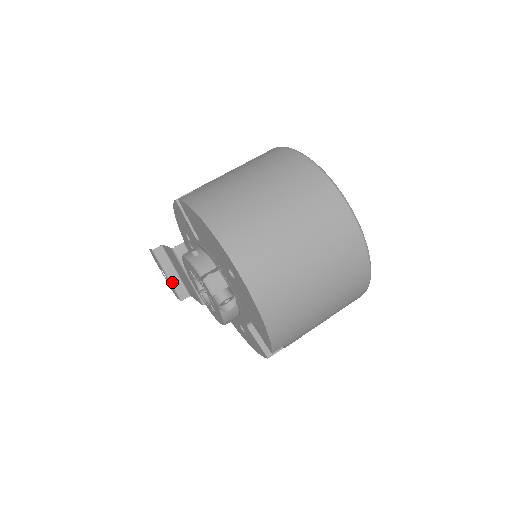
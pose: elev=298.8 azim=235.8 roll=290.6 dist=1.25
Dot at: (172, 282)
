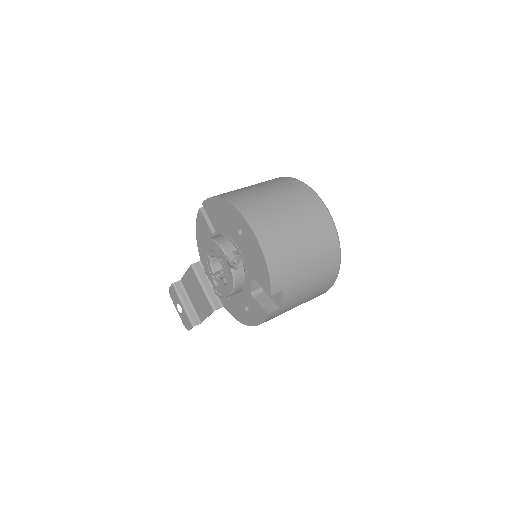
Dot at: (187, 310)
